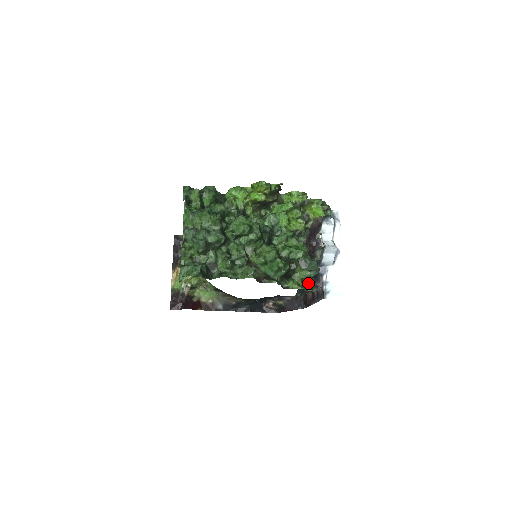
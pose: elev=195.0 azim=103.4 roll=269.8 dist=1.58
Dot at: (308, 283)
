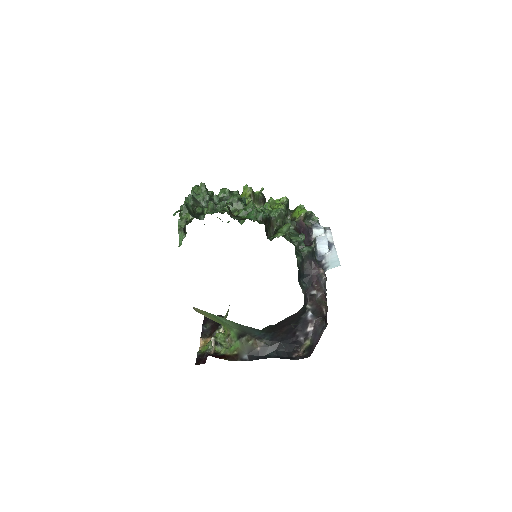
Dot at: (294, 238)
